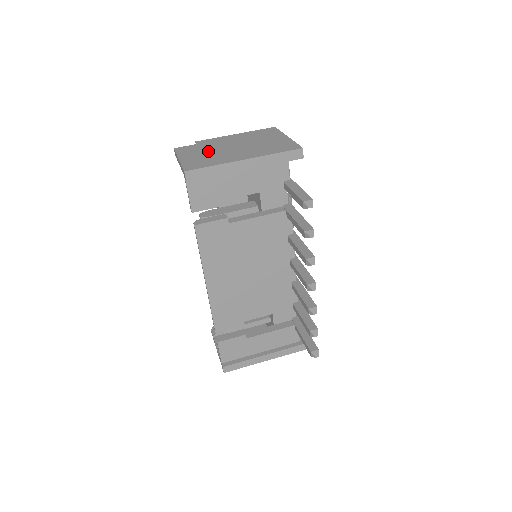
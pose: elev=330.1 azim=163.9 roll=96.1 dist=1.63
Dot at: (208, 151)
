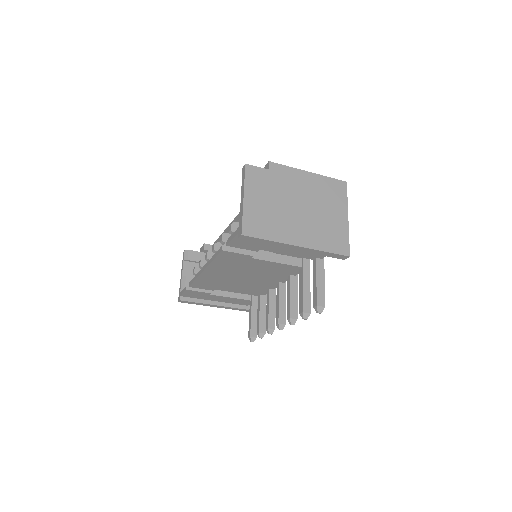
Dot at: (274, 199)
